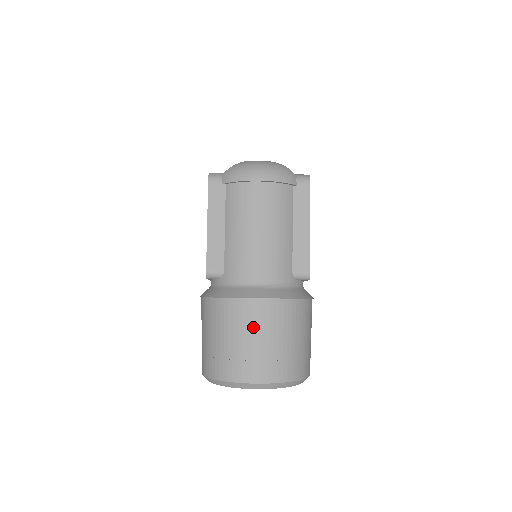
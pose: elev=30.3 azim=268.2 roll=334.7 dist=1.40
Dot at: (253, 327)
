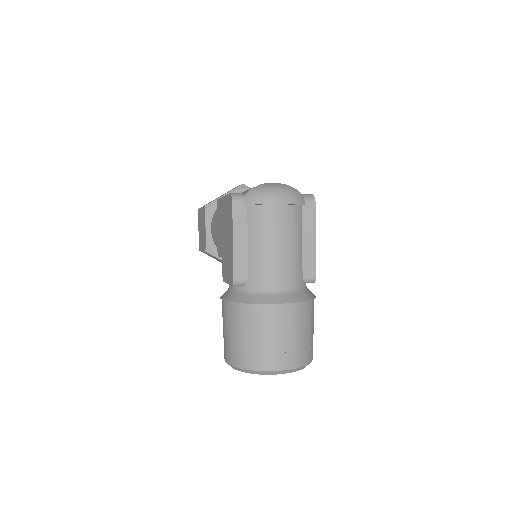
Dot at: (278, 327)
